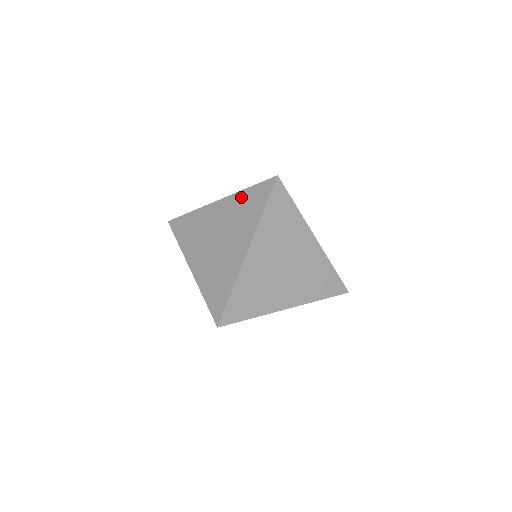
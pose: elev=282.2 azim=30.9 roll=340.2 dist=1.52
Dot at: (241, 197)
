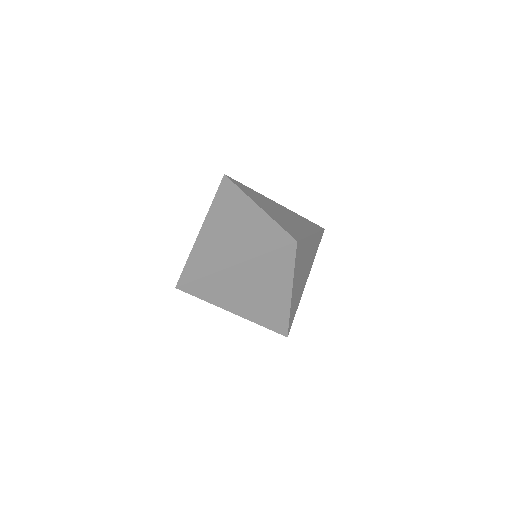
Dot at: (268, 224)
